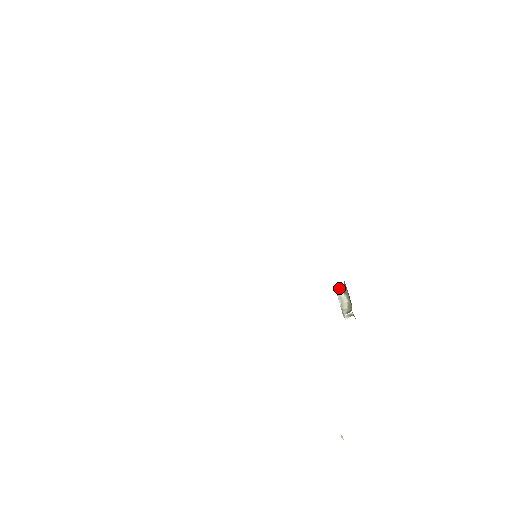
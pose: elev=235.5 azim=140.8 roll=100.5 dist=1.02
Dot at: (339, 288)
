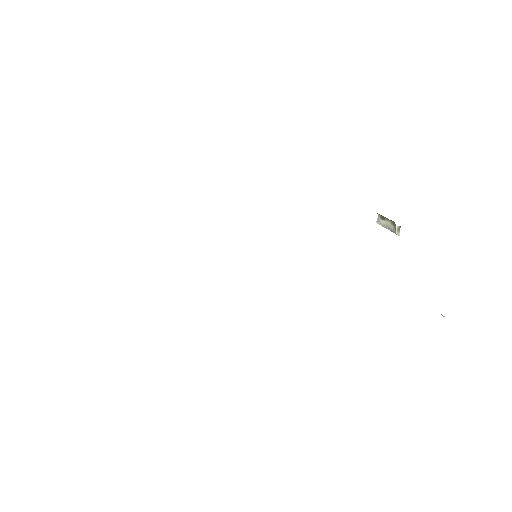
Dot at: (378, 221)
